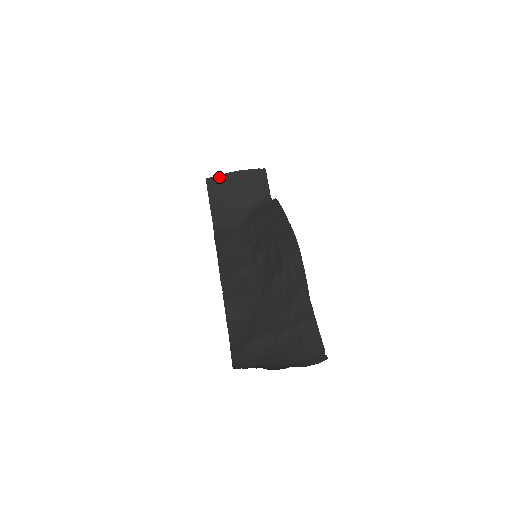
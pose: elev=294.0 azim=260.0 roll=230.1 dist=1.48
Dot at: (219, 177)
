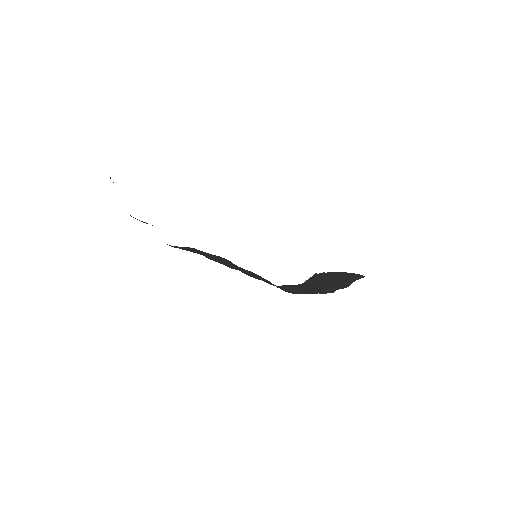
Dot at: (325, 273)
